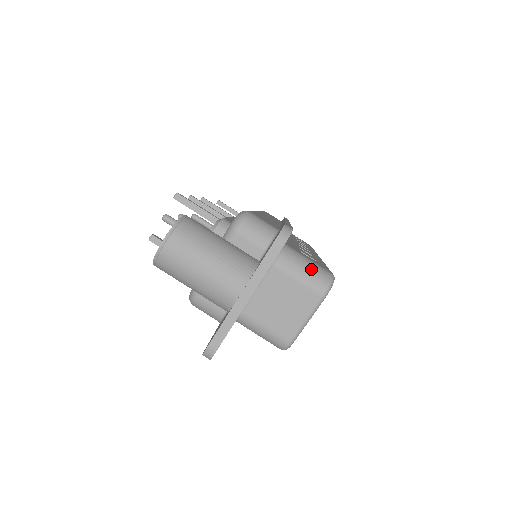
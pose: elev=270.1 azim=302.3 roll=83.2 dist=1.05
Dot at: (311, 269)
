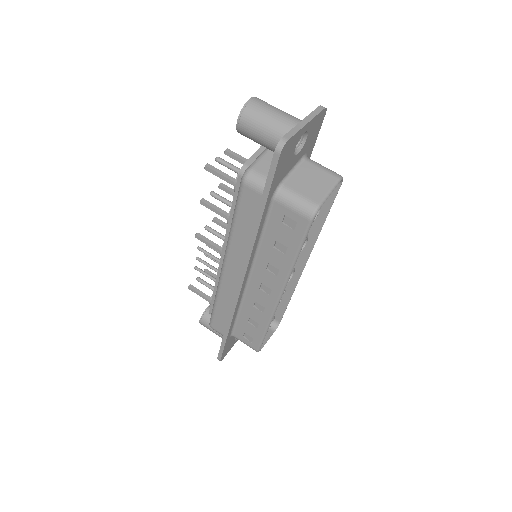
Dot at: (328, 169)
